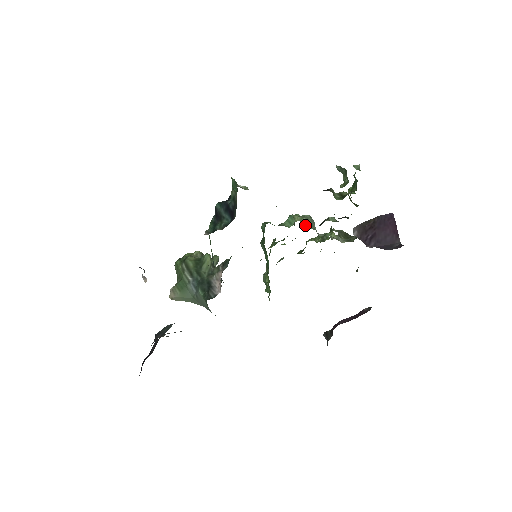
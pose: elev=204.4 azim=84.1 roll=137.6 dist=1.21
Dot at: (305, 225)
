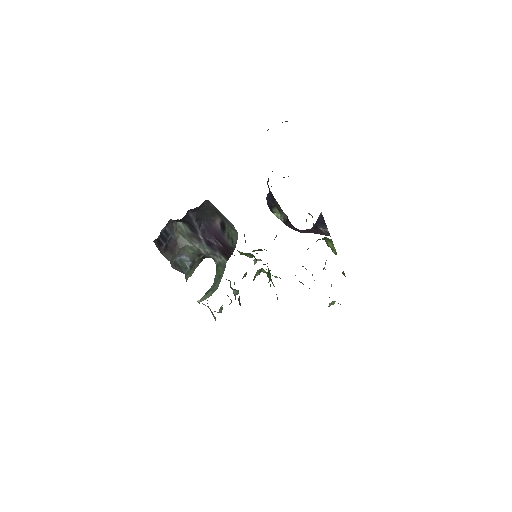
Dot at: occluded
